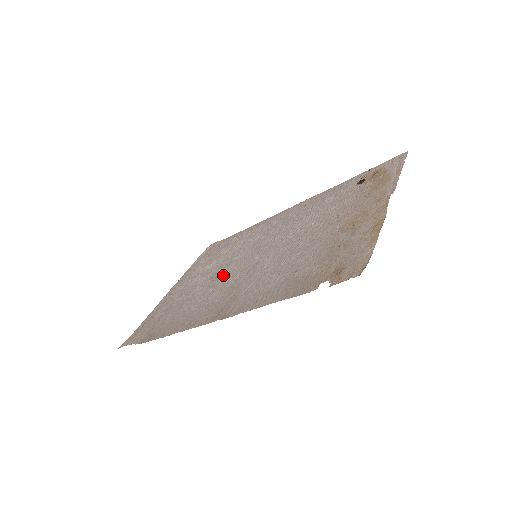
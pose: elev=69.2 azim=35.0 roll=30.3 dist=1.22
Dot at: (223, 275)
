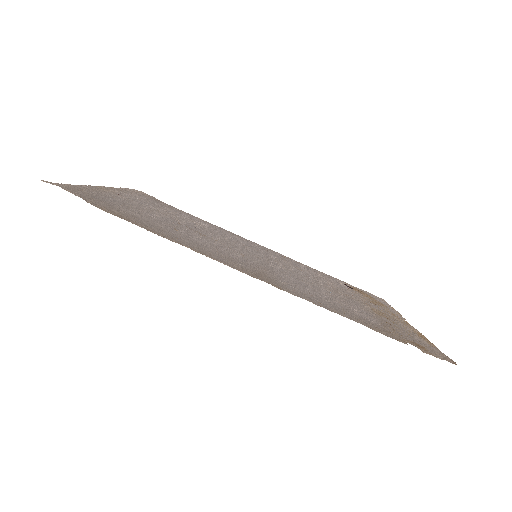
Dot at: (215, 239)
